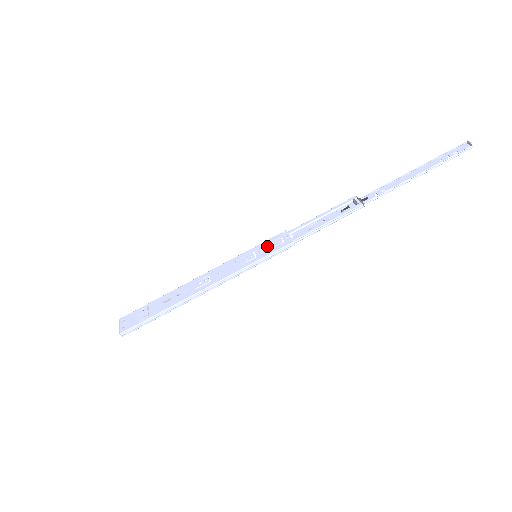
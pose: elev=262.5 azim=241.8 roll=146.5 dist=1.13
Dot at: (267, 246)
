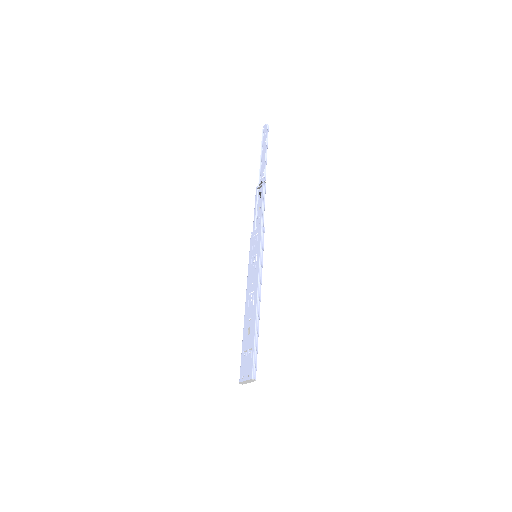
Dot at: (254, 246)
